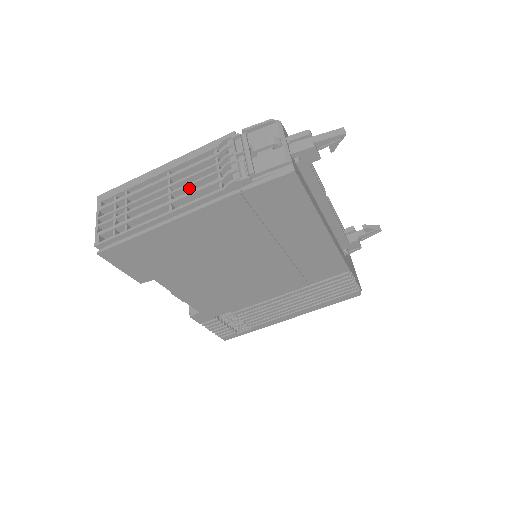
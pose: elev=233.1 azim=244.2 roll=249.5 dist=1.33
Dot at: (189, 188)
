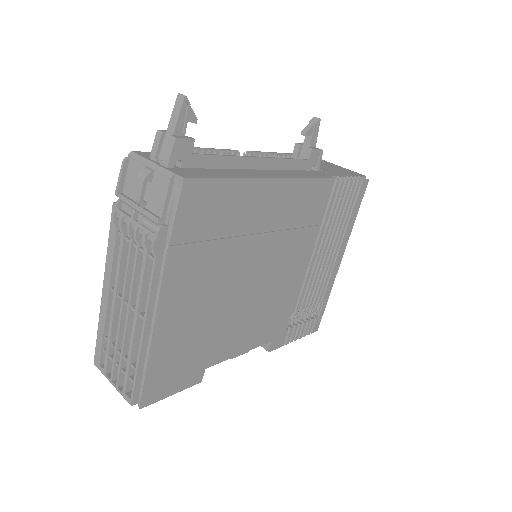
Dot at: (136, 285)
